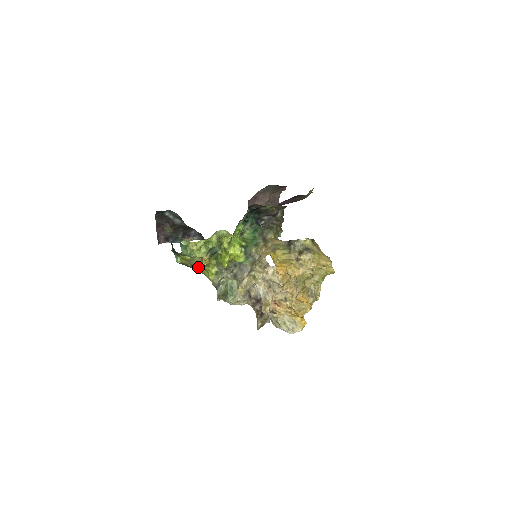
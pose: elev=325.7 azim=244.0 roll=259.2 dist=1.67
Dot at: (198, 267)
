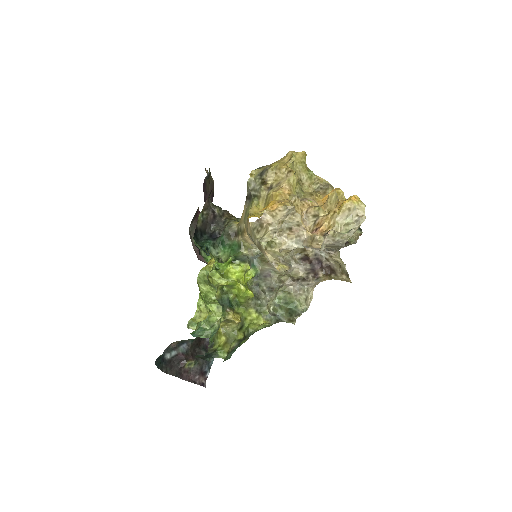
Dot at: (241, 333)
